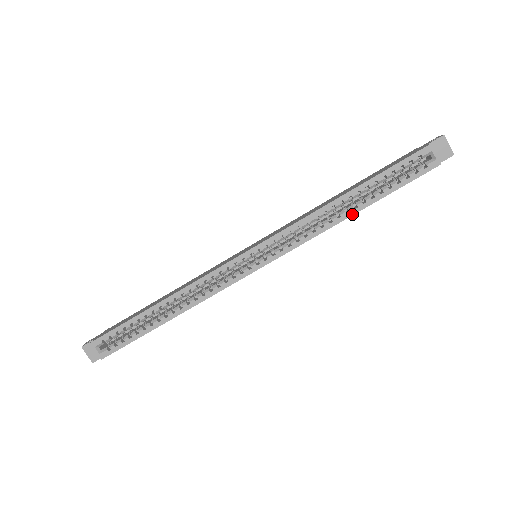
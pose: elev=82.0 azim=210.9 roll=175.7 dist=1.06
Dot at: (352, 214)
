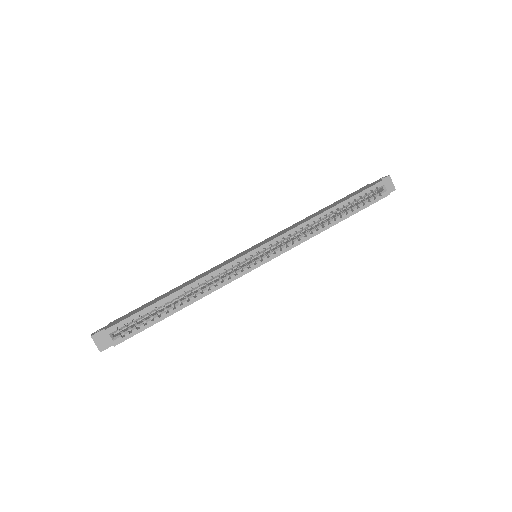
Dot at: (332, 225)
